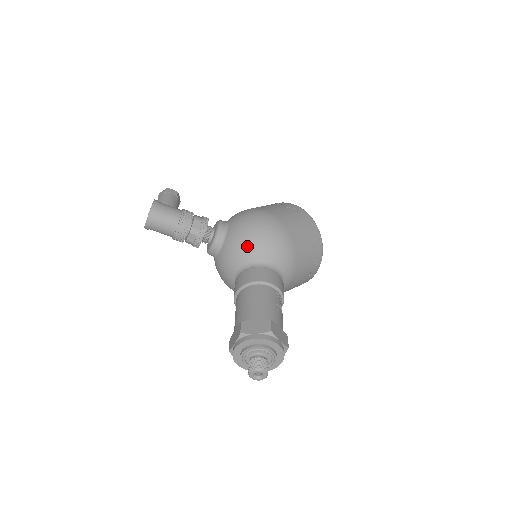
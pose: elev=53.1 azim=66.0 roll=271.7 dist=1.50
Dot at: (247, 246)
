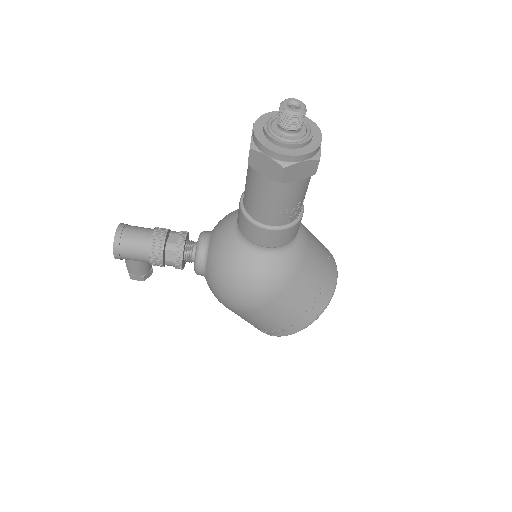
Dot at: (238, 209)
